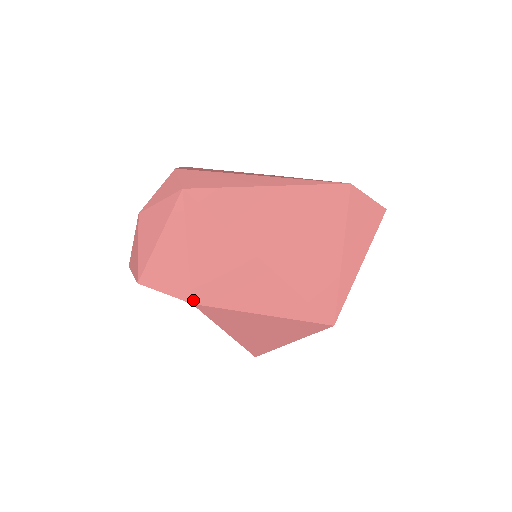
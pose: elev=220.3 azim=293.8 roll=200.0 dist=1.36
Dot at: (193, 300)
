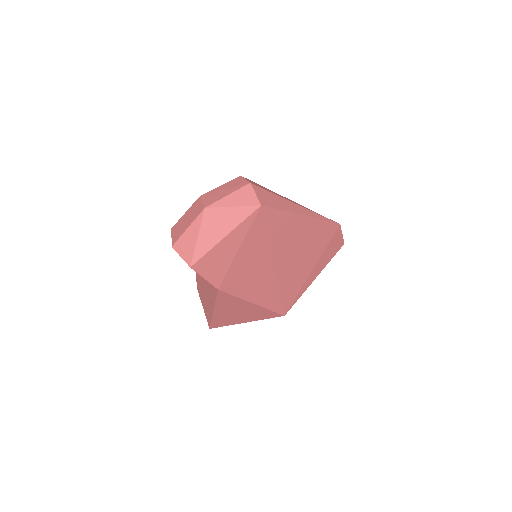
Dot at: (220, 287)
